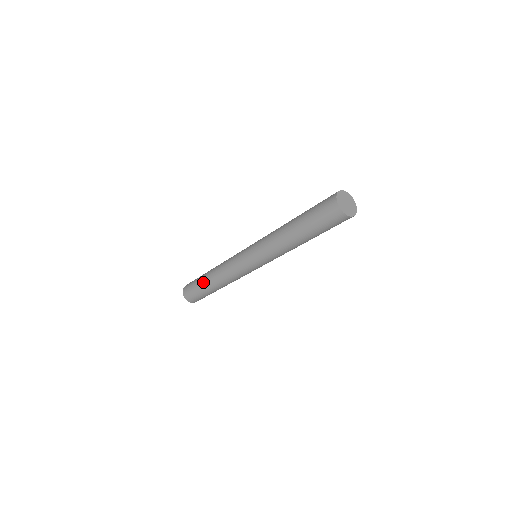
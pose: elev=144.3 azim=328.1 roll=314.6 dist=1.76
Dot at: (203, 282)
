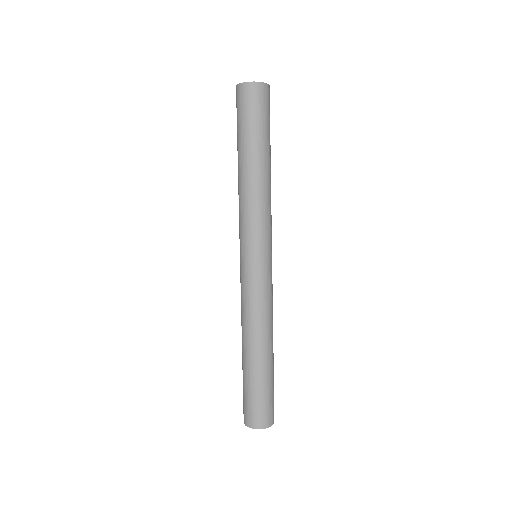
Dot at: (253, 369)
